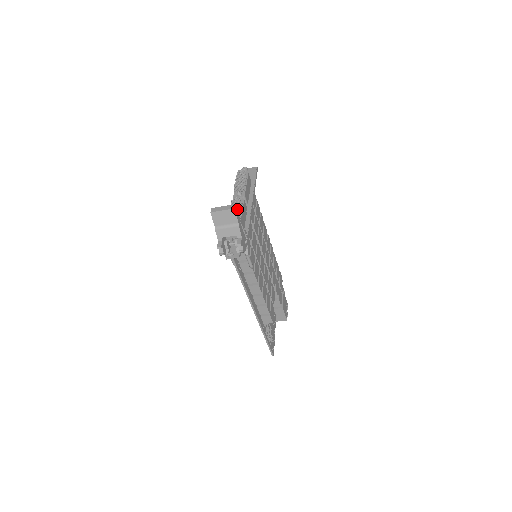
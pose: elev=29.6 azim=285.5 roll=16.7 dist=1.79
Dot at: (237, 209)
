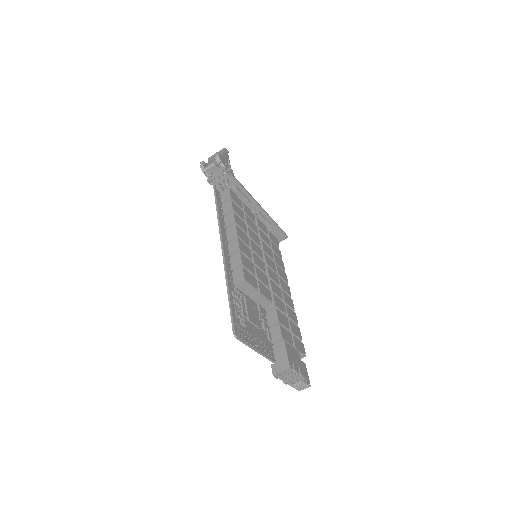
Dot at: occluded
